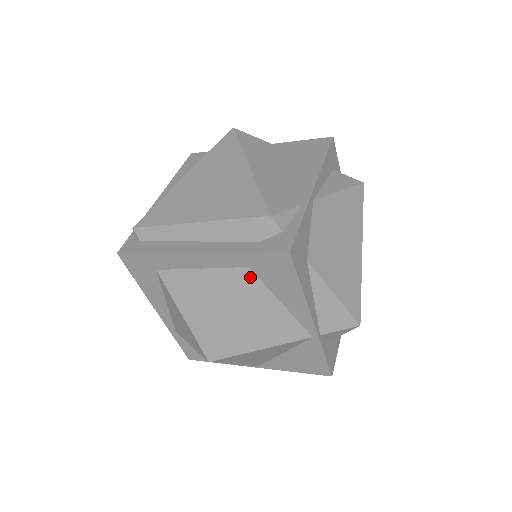
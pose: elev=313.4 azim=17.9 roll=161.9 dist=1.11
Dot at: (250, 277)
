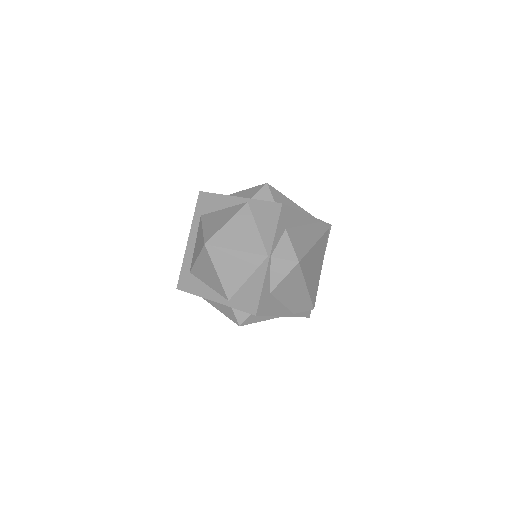
Dot at: (203, 216)
